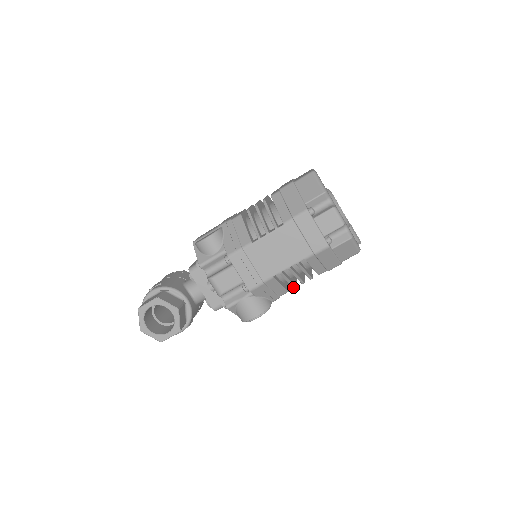
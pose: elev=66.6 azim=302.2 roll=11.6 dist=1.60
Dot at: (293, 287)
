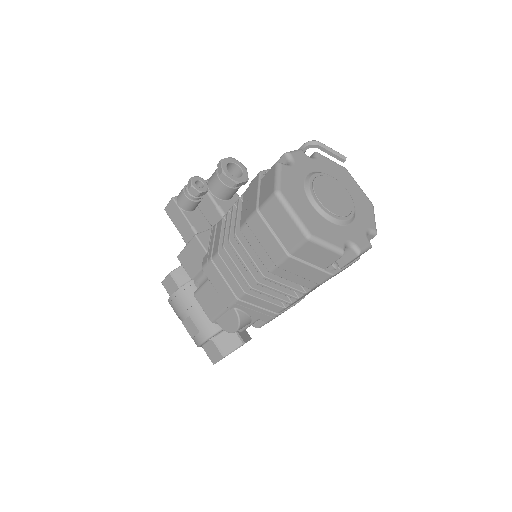
Dot at: occluded
